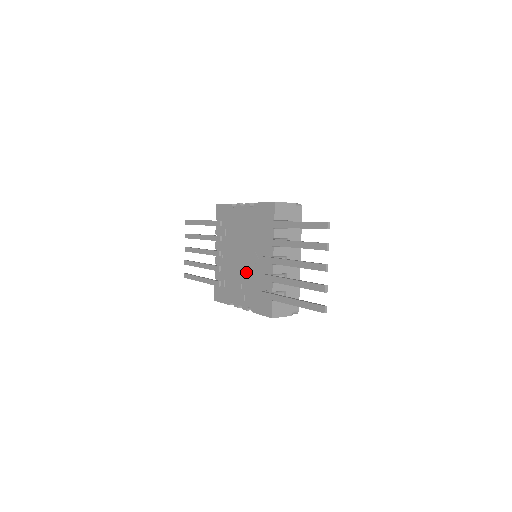
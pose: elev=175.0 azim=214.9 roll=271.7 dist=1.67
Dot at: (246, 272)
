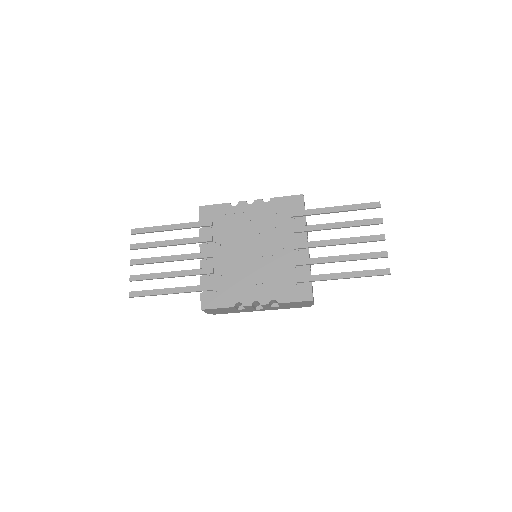
Dot at: (264, 265)
